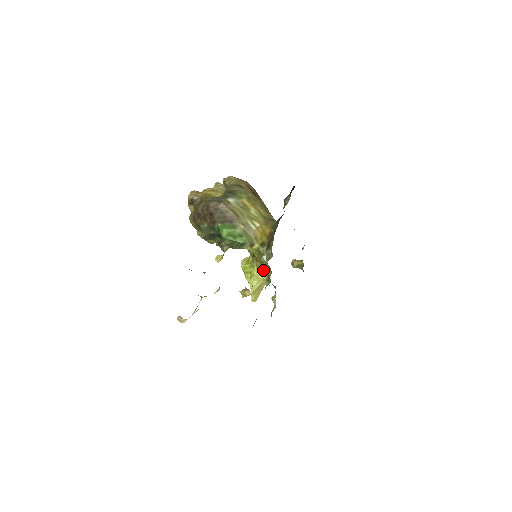
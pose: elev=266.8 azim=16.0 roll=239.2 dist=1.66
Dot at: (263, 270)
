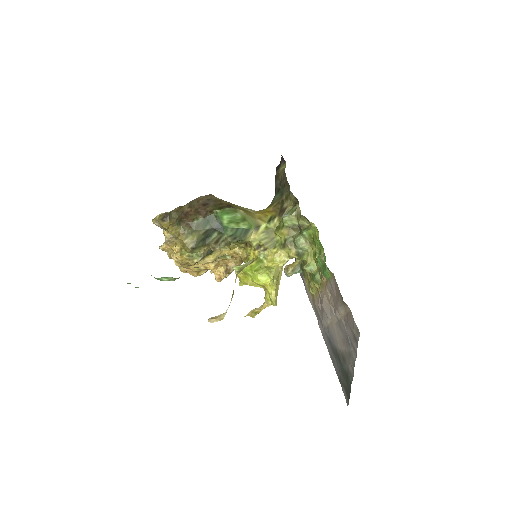
Dot at: (278, 252)
